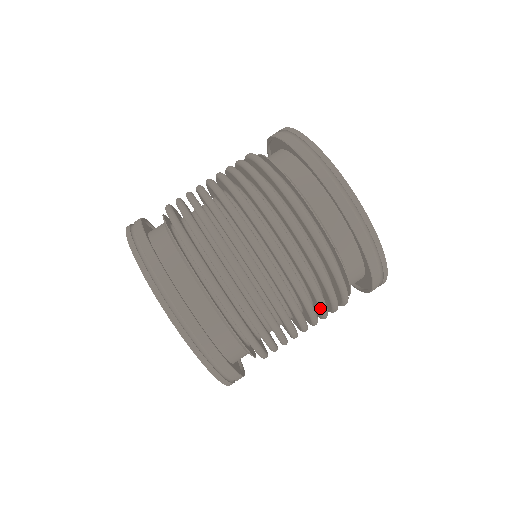
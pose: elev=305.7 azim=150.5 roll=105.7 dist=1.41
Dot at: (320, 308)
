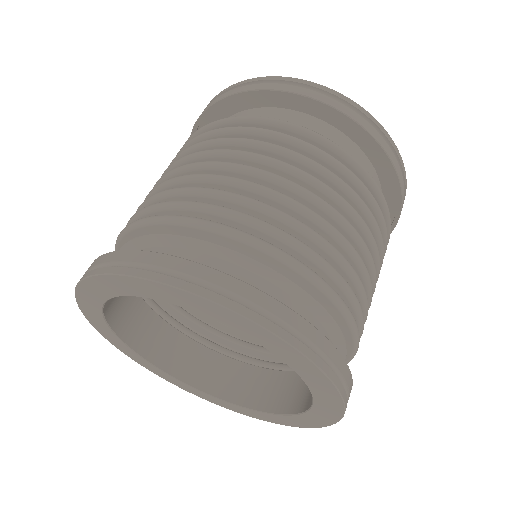
Dot at: (378, 244)
